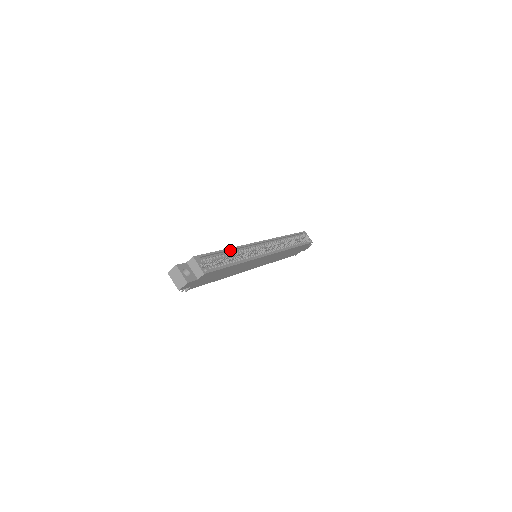
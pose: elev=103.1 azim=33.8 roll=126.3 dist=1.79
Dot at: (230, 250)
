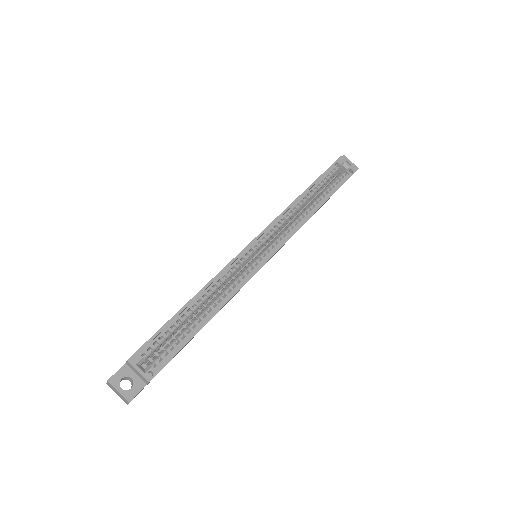
Dot at: (197, 296)
